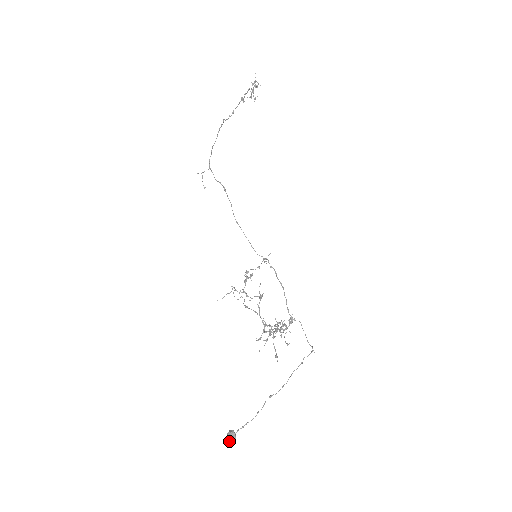
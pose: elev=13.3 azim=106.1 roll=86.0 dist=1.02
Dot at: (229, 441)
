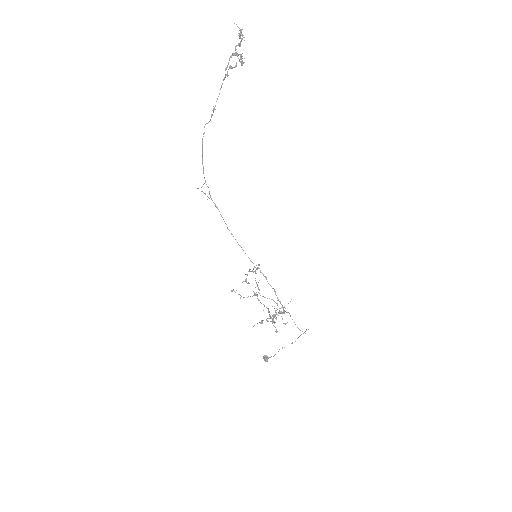
Dot at: occluded
